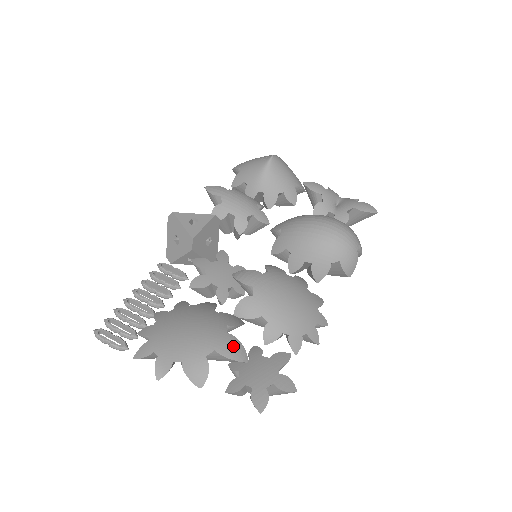
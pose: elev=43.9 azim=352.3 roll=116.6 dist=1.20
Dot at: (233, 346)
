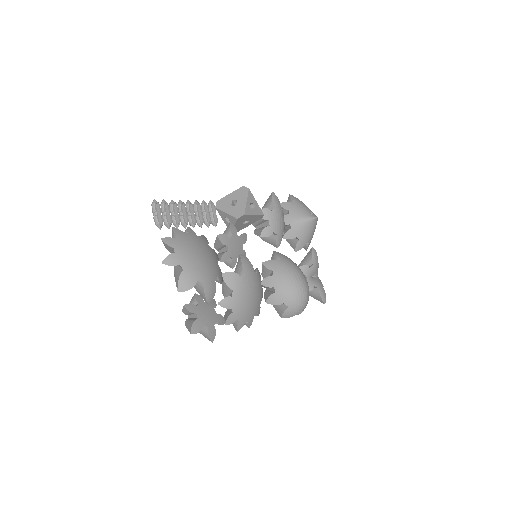
Dot at: (212, 291)
